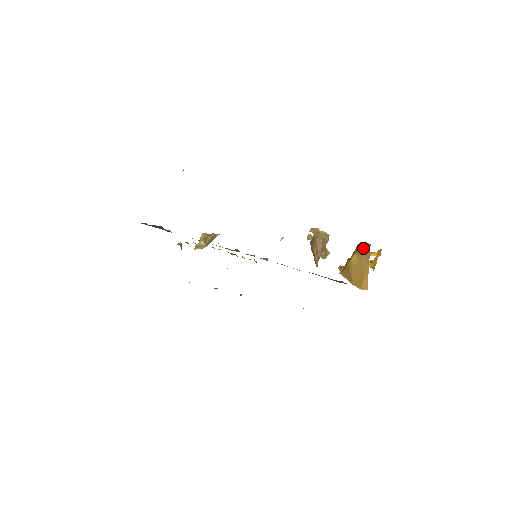
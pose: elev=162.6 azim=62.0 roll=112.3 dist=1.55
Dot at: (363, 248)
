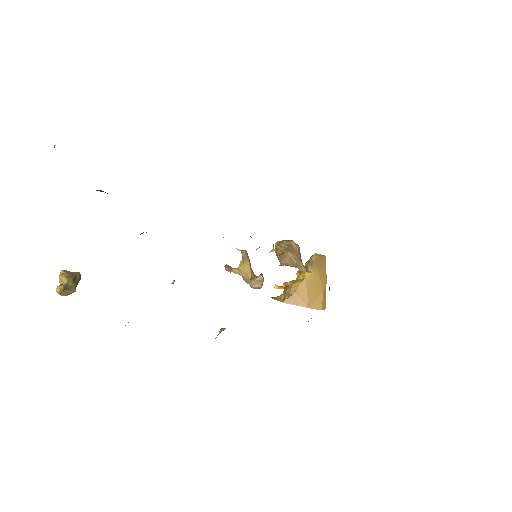
Dot at: (319, 260)
